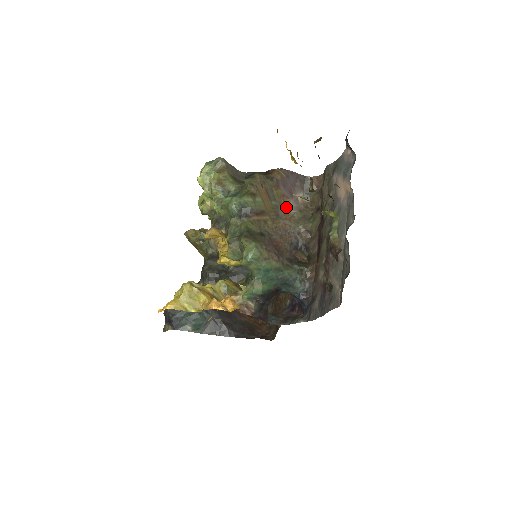
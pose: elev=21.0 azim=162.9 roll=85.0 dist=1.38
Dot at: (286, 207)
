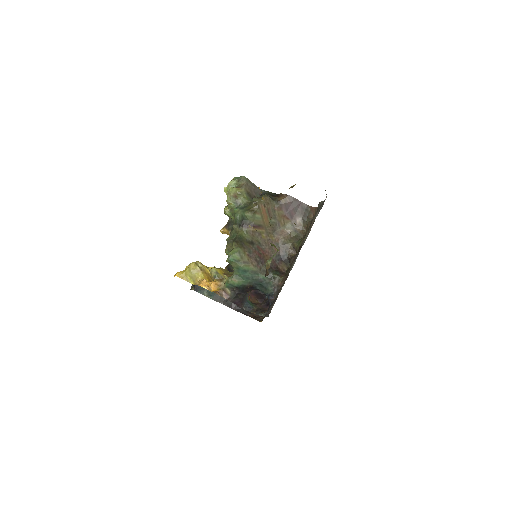
Dot at: (285, 225)
